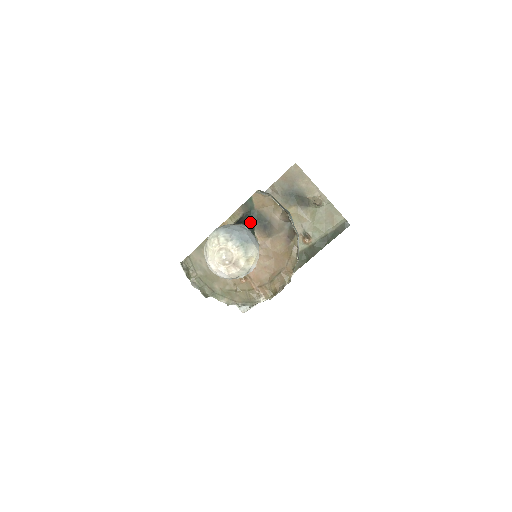
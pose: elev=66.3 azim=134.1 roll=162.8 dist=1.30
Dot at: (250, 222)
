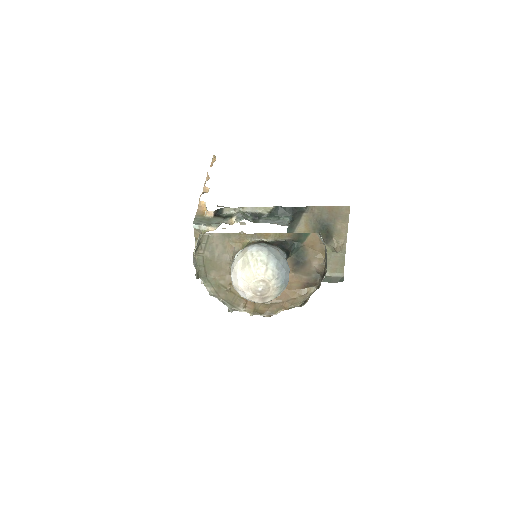
Dot at: (290, 252)
